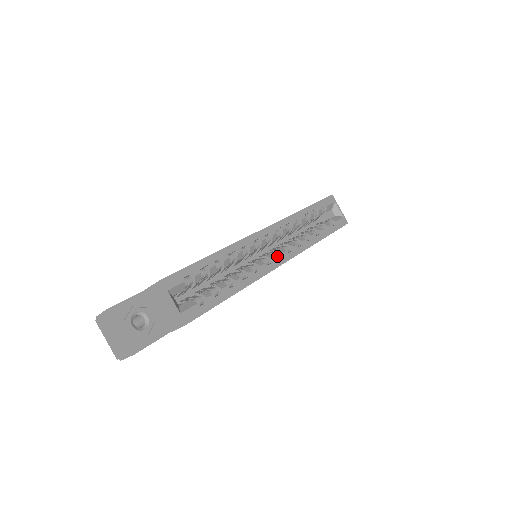
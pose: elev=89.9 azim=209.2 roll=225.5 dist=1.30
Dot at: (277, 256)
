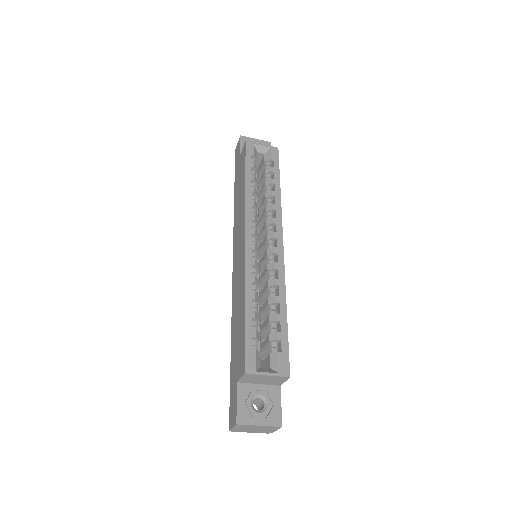
Dot at: (273, 244)
